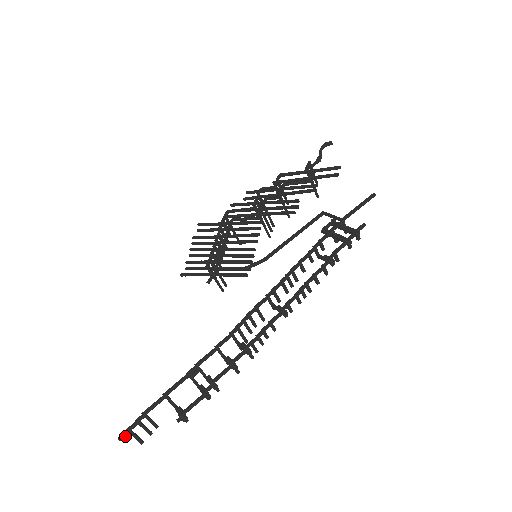
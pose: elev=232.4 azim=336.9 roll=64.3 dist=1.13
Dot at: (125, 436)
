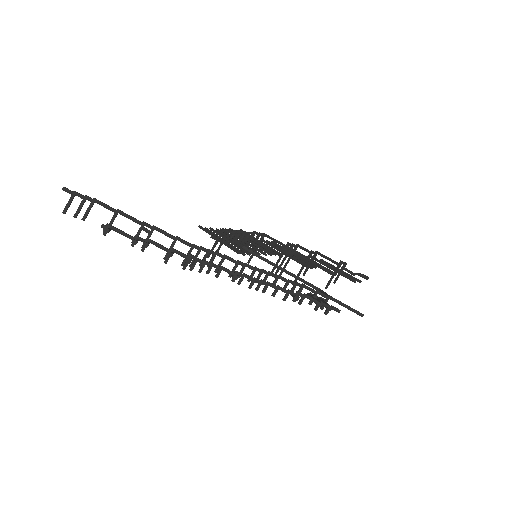
Dot at: (68, 191)
